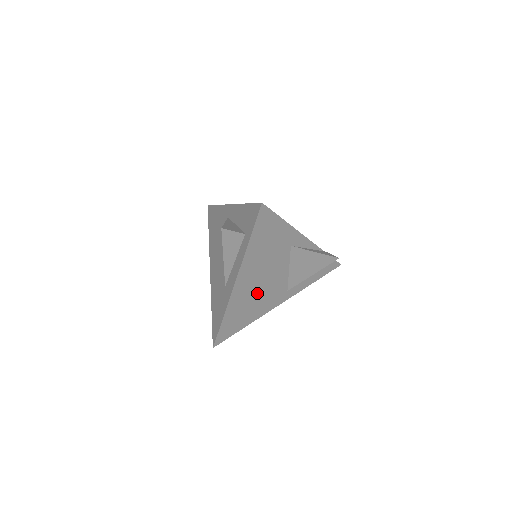
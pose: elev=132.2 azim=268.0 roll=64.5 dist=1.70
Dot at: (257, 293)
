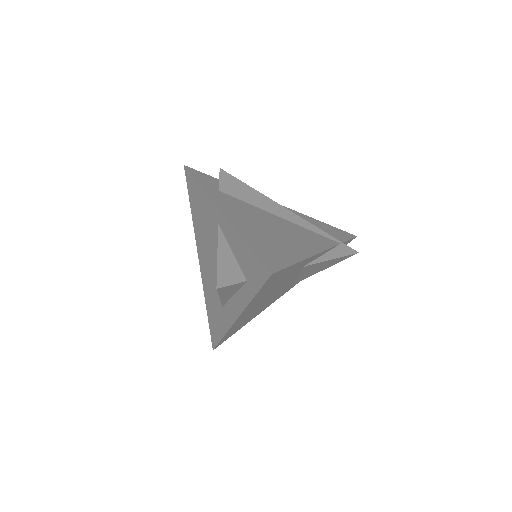
Dot at: (260, 306)
